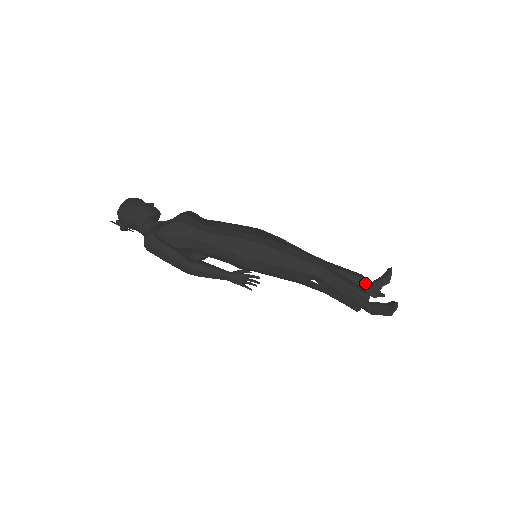
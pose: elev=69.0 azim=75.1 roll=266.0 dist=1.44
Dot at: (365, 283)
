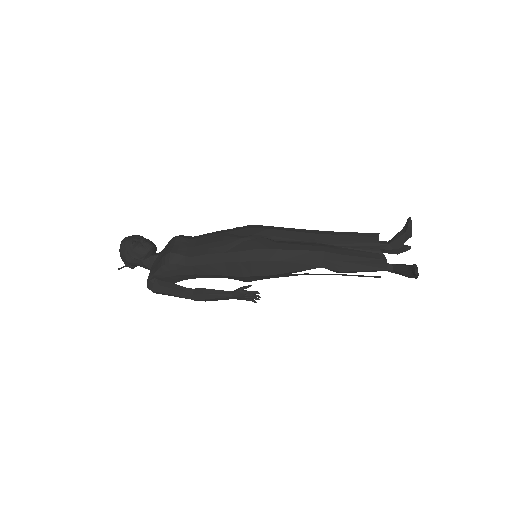
Dot at: (382, 244)
